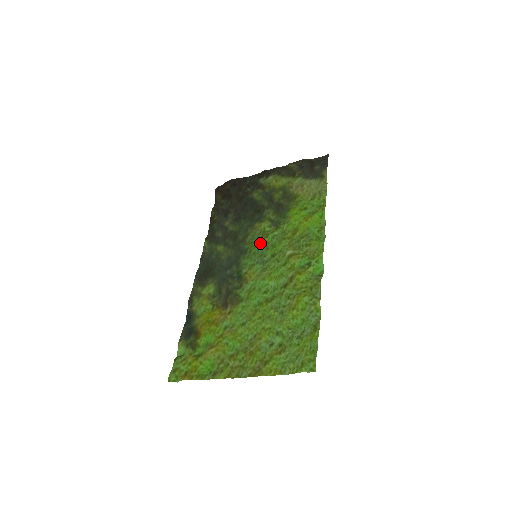
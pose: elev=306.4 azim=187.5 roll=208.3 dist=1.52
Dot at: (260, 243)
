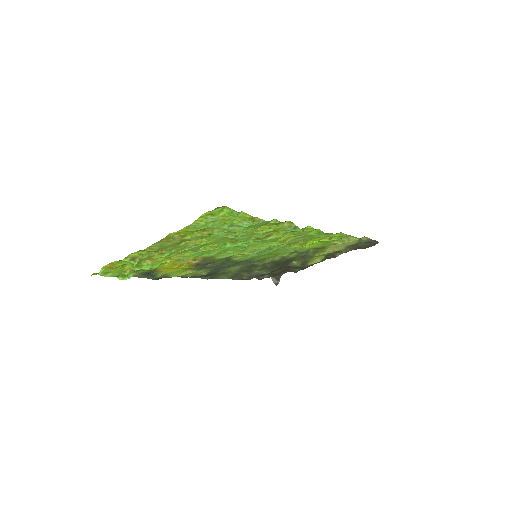
Dot at: (268, 254)
